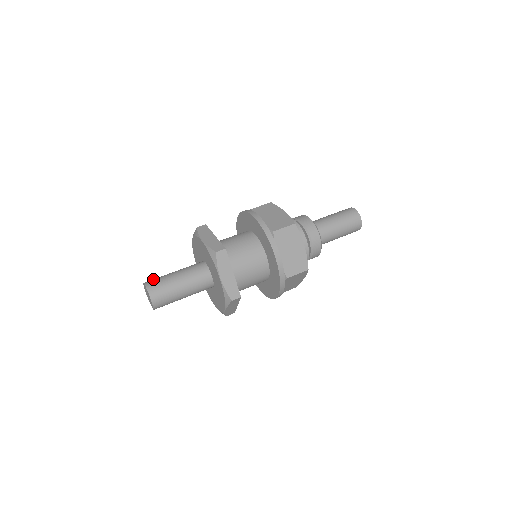
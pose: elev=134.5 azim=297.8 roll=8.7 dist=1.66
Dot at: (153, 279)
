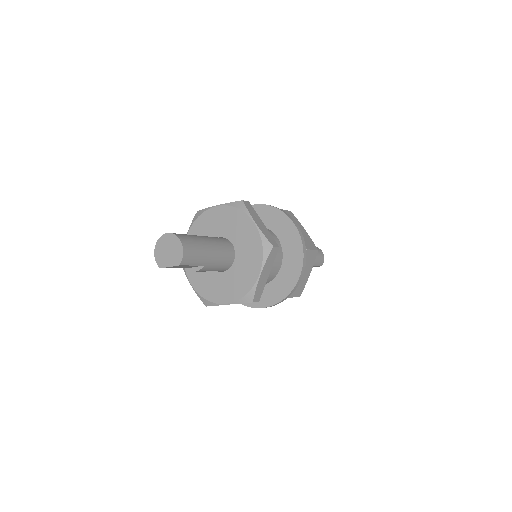
Dot at: occluded
